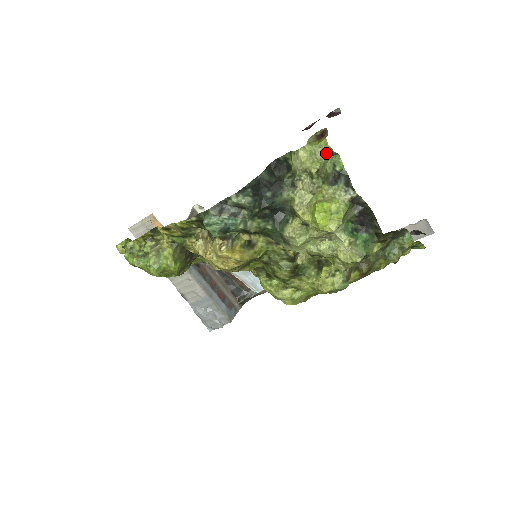
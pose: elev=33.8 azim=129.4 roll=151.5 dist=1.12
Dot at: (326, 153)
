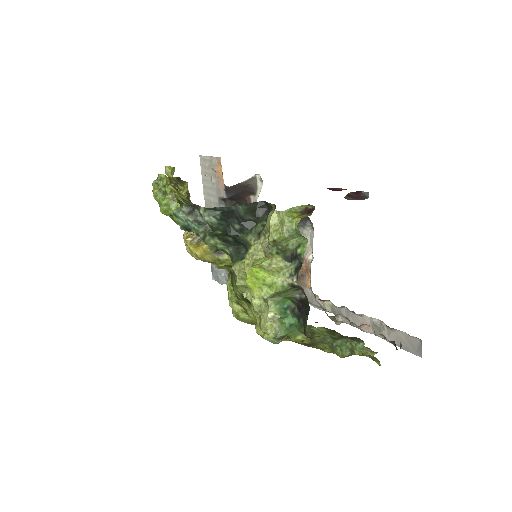
Dot at: (293, 231)
